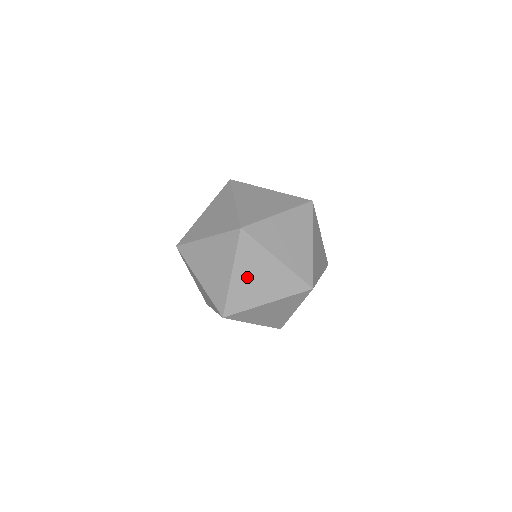
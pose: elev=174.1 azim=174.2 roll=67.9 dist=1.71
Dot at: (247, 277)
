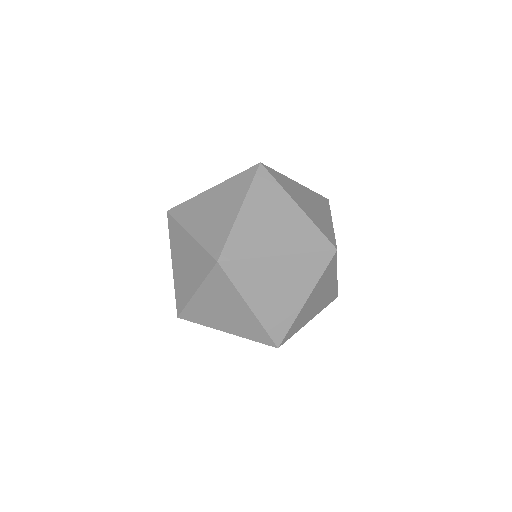
Dot at: (266, 297)
